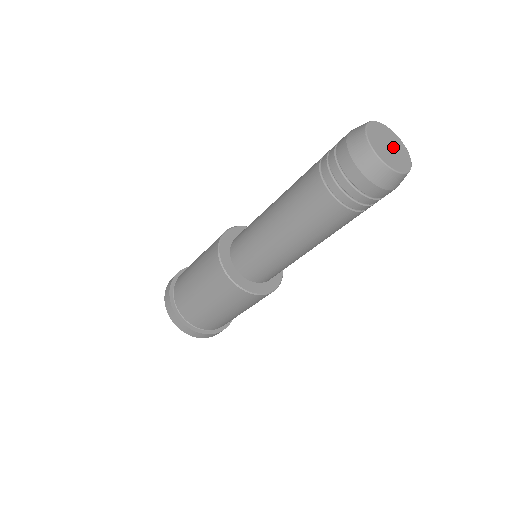
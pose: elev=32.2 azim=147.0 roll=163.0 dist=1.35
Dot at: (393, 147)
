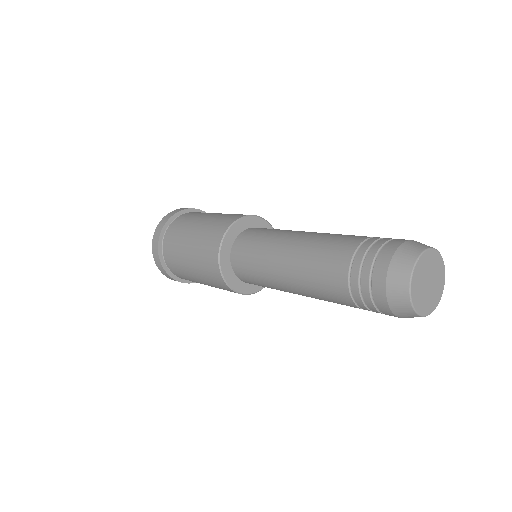
Dot at: (432, 278)
